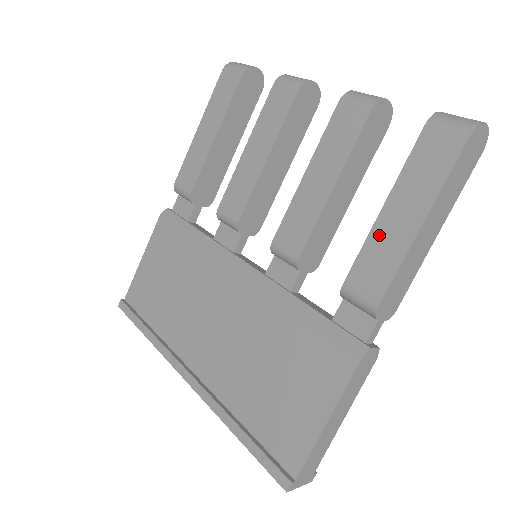
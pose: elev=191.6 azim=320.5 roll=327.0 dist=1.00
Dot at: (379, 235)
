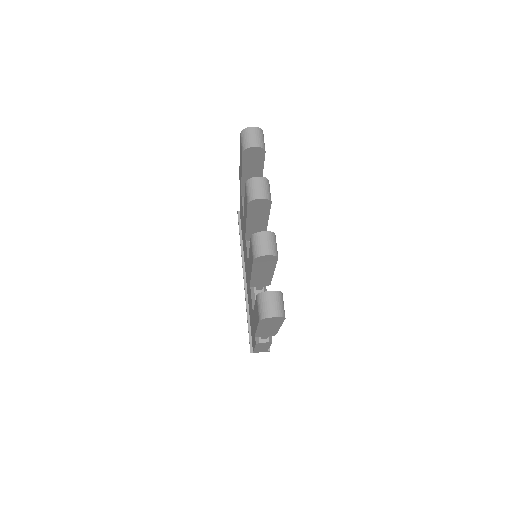
Dot at: (254, 314)
